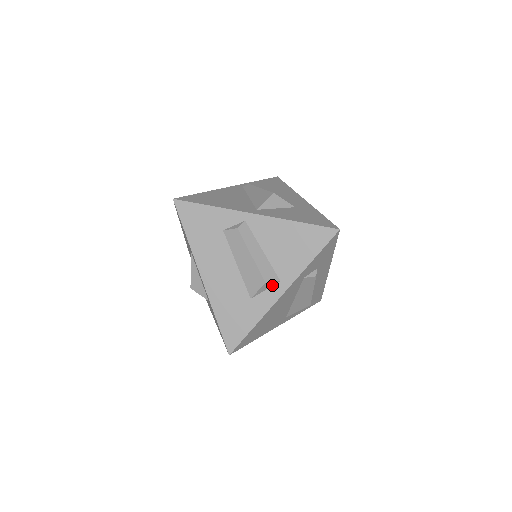
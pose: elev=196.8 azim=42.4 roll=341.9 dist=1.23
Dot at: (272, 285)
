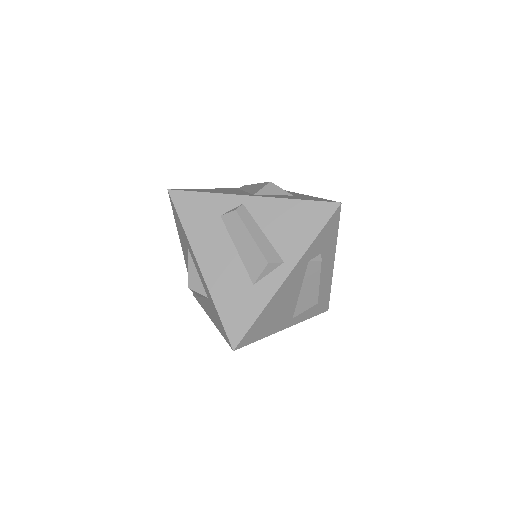
Dot at: (275, 267)
